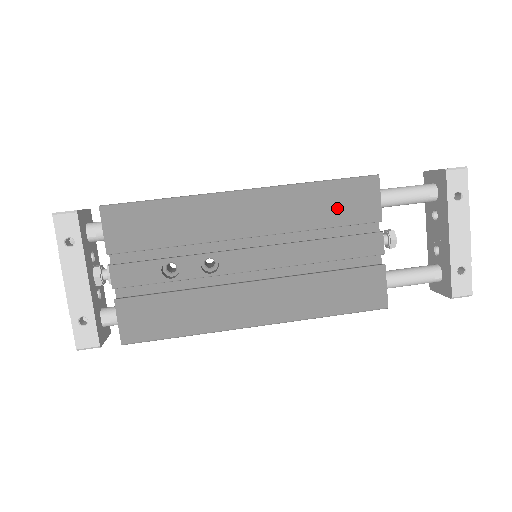
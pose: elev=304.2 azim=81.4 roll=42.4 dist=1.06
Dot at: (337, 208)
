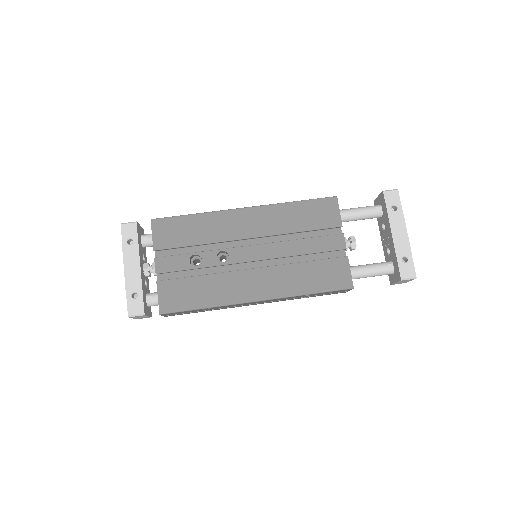
Dot at: (310, 218)
